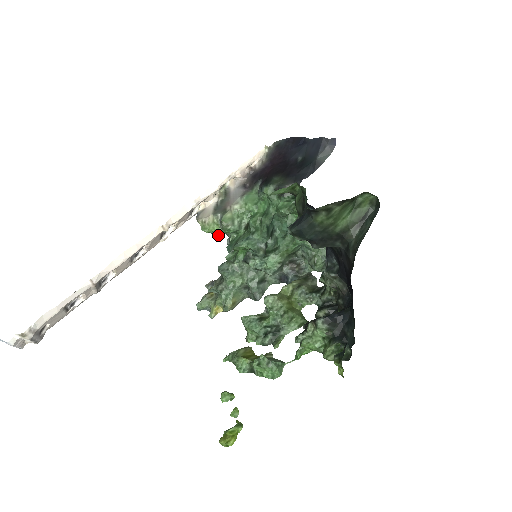
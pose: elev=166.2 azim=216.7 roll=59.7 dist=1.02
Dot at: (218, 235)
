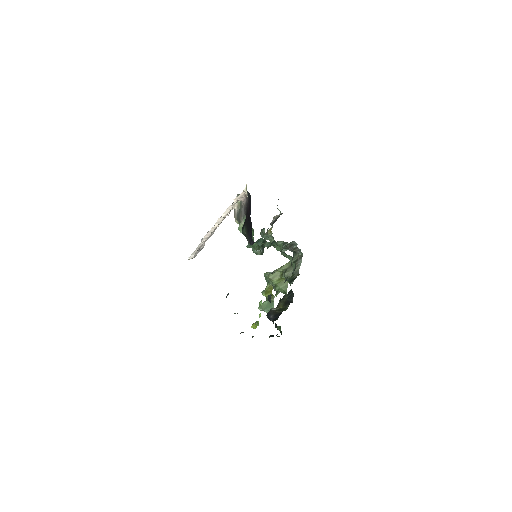
Dot at: occluded
